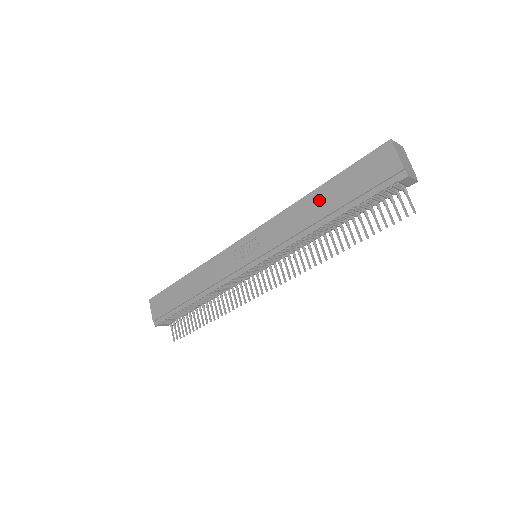
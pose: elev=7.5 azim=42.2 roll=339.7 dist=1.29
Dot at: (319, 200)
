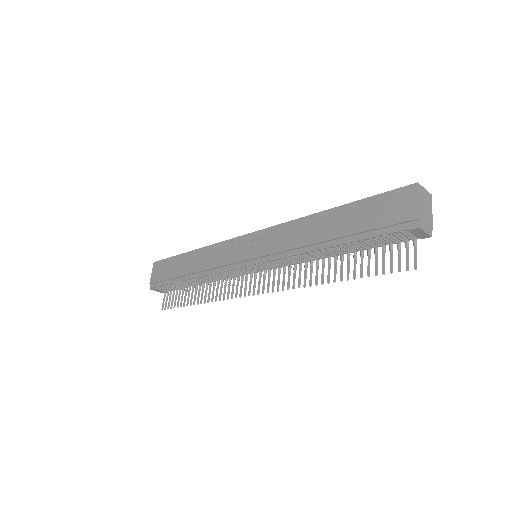
Dot at: (328, 221)
